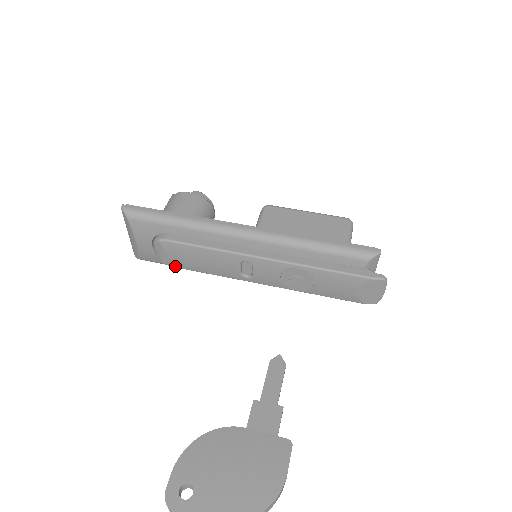
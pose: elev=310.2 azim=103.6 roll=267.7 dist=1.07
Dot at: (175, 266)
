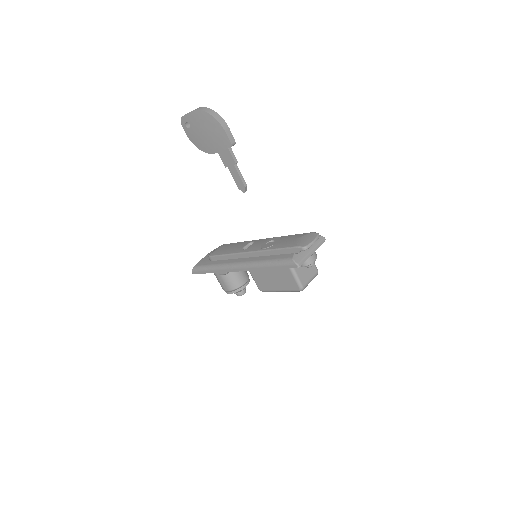
Dot at: (213, 255)
